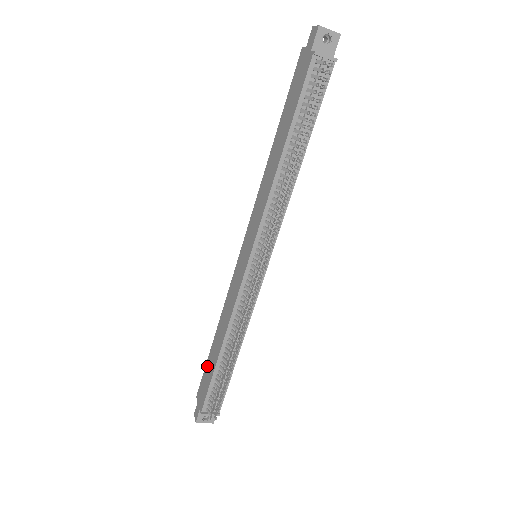
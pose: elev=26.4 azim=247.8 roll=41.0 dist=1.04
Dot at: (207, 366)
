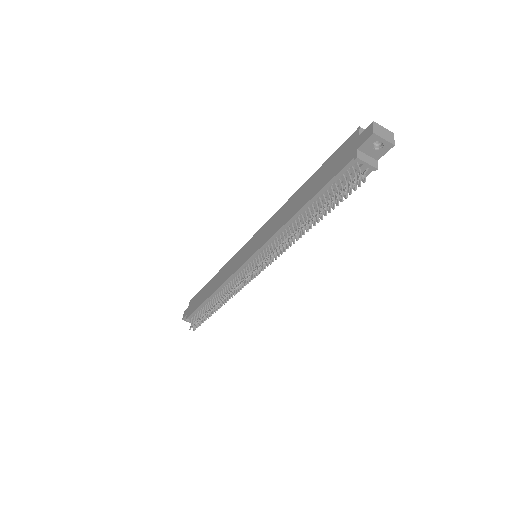
Dot at: (201, 292)
